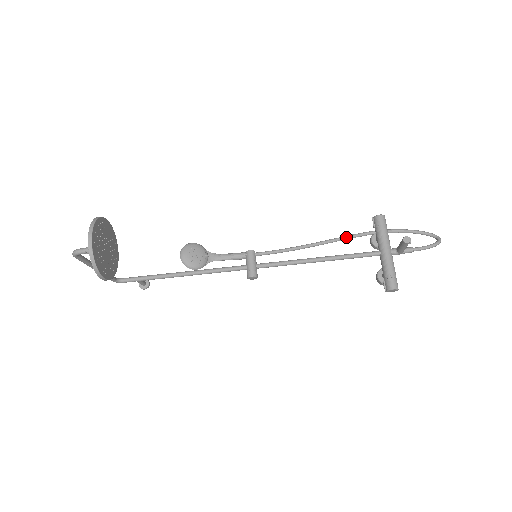
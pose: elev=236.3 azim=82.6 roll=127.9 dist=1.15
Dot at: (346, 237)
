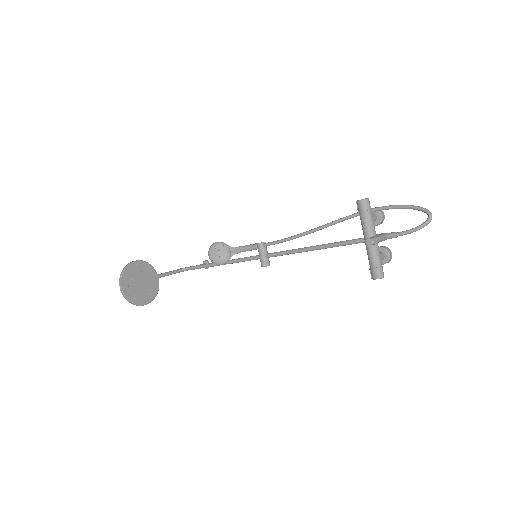
Dot at: (337, 222)
